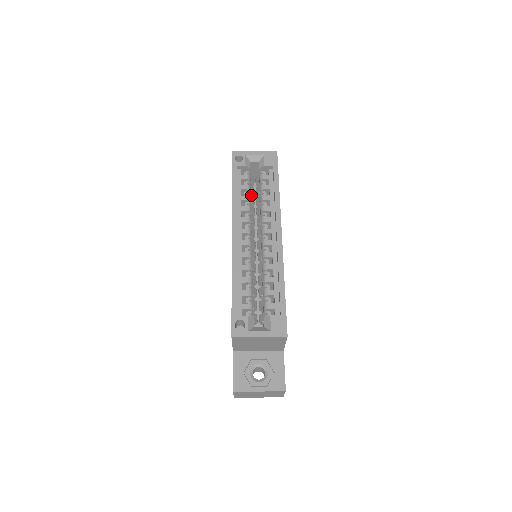
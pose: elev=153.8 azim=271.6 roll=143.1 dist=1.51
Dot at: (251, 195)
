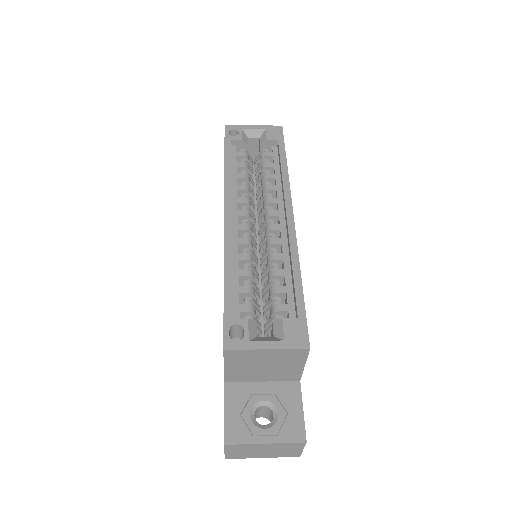
Dot at: (249, 176)
